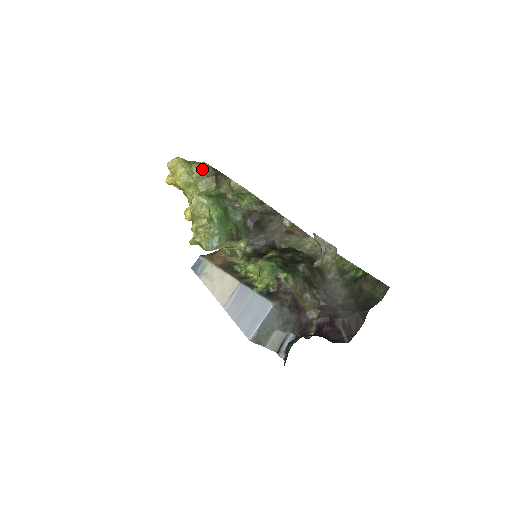
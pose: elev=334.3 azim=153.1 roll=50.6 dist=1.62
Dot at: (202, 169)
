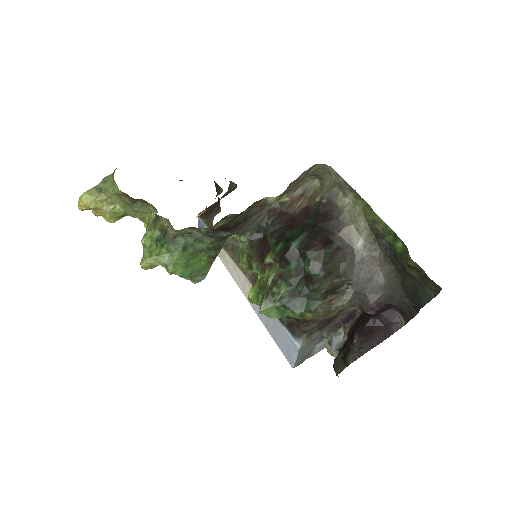
Dot at: (120, 197)
